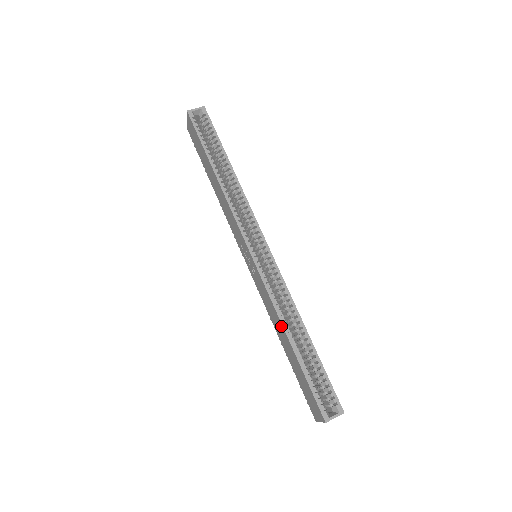
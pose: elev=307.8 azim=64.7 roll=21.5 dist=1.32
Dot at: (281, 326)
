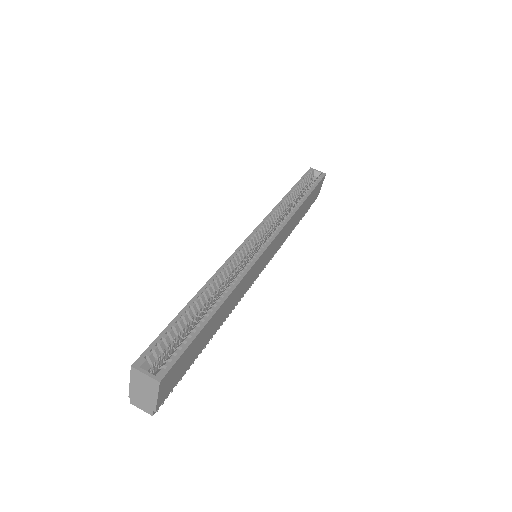
Dot at: (208, 284)
